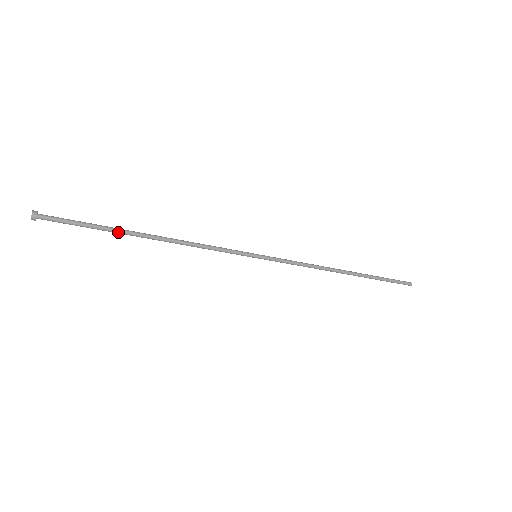
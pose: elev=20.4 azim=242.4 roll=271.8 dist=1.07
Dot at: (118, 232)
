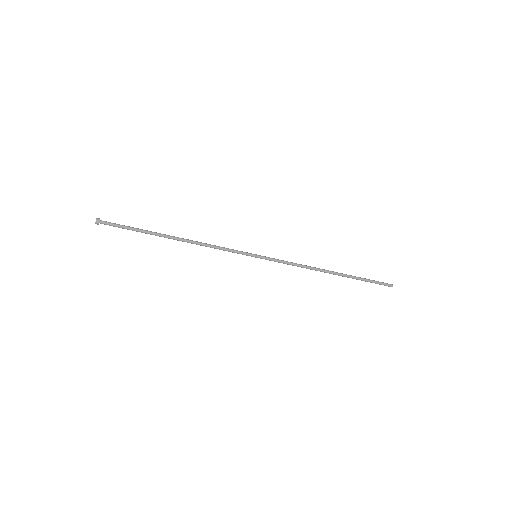
Dot at: (153, 233)
